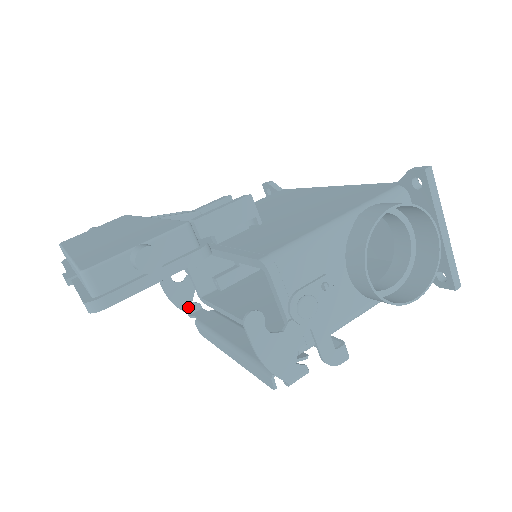
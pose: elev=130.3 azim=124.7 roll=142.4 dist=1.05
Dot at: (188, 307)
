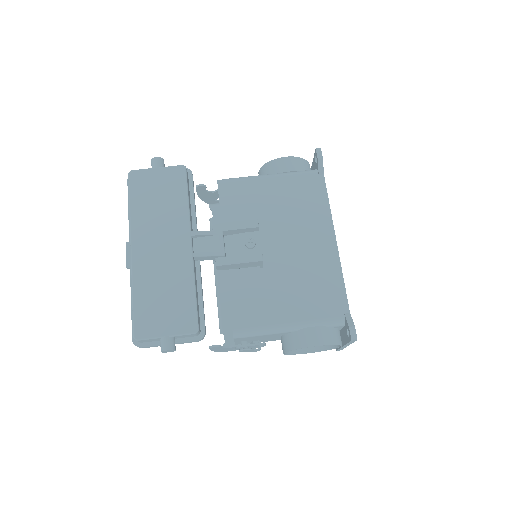
Dot at: (211, 202)
